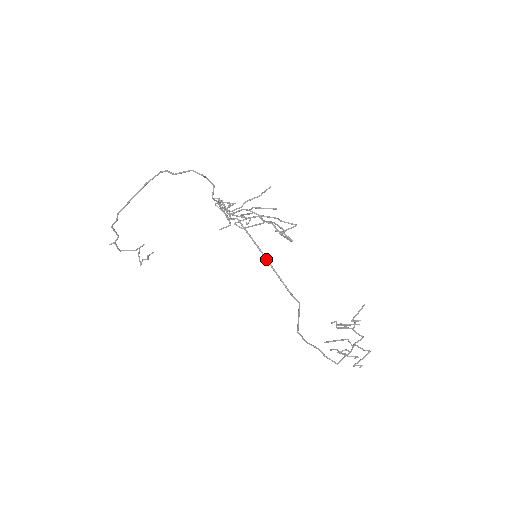
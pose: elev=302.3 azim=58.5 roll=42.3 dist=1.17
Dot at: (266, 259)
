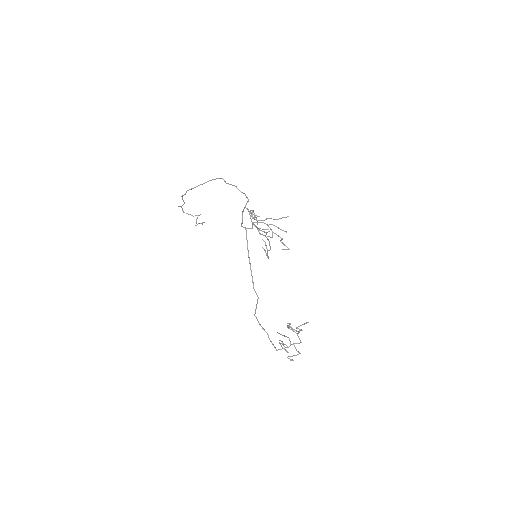
Dot at: (249, 261)
